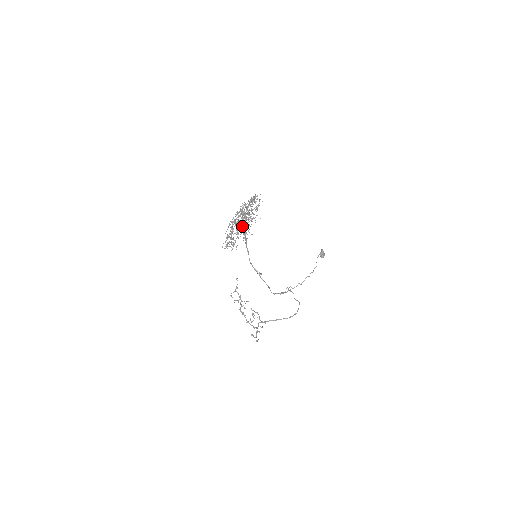
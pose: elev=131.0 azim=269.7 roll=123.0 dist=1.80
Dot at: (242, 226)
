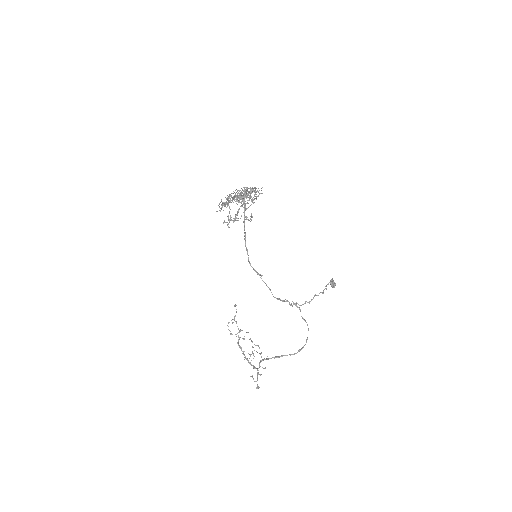
Dot at: occluded
